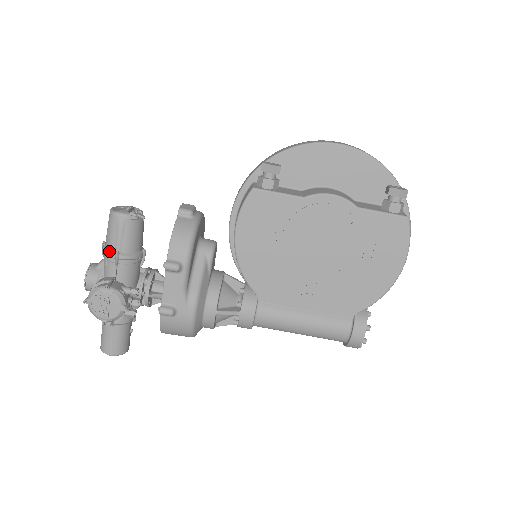
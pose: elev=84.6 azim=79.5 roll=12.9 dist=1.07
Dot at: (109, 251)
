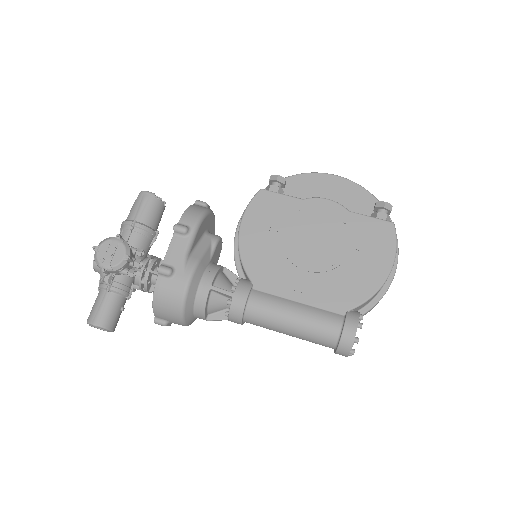
Dot at: (128, 220)
